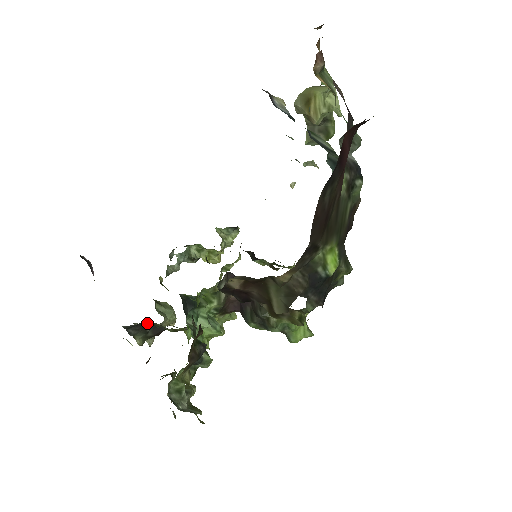
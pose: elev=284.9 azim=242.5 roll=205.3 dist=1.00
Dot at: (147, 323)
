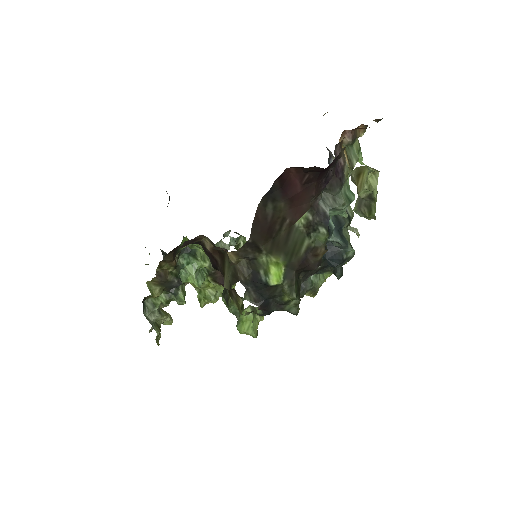
Dot at: occluded
